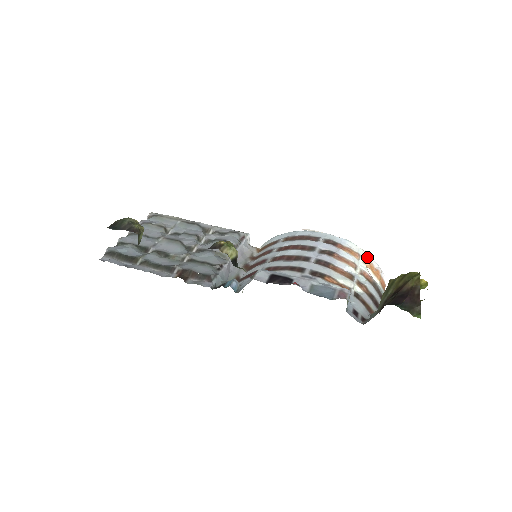
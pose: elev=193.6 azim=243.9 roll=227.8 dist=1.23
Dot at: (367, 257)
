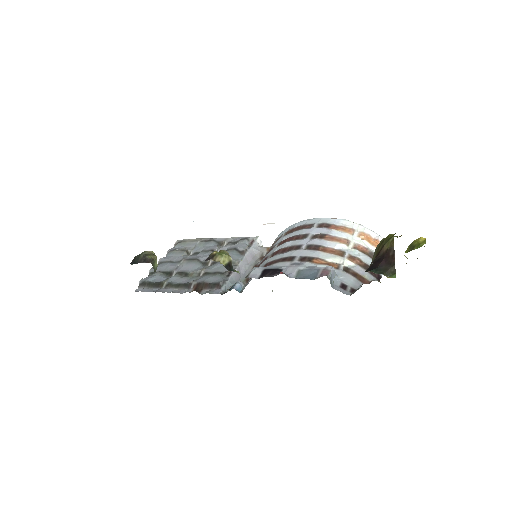
Dot at: (363, 230)
